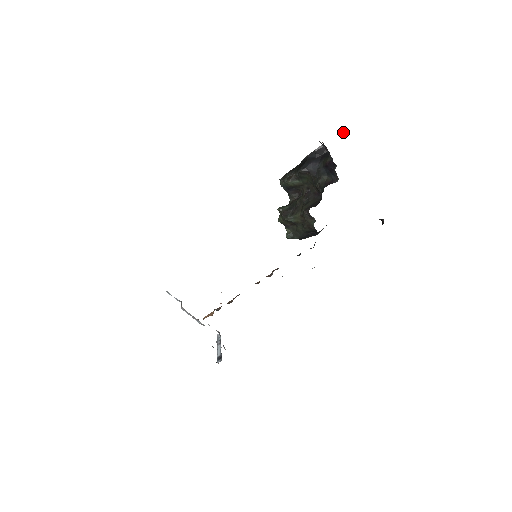
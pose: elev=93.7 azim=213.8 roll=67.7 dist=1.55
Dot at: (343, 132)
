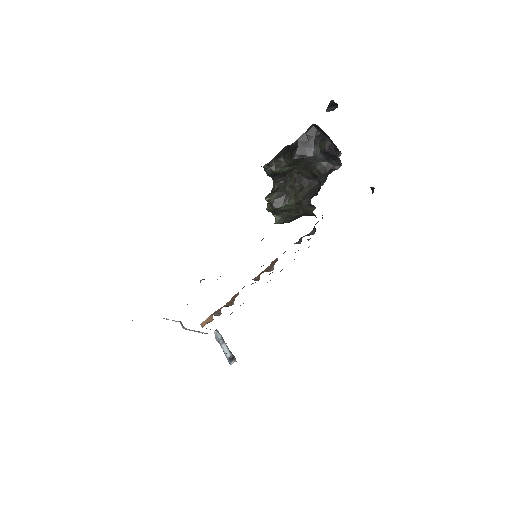
Dot at: (333, 107)
